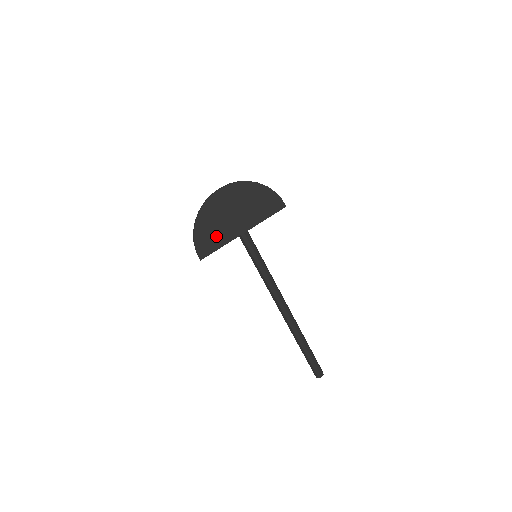
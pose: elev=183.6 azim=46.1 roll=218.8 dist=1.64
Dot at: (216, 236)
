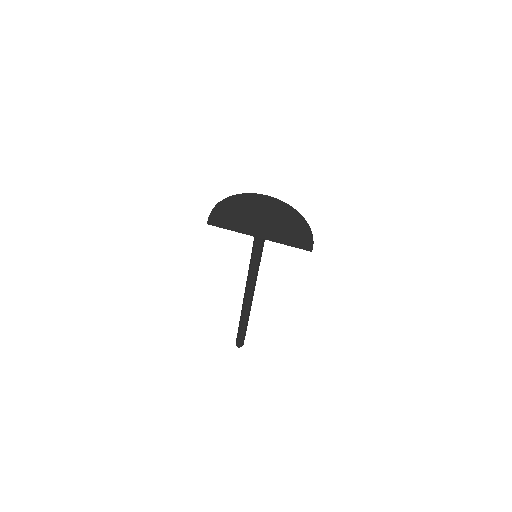
Dot at: (234, 221)
